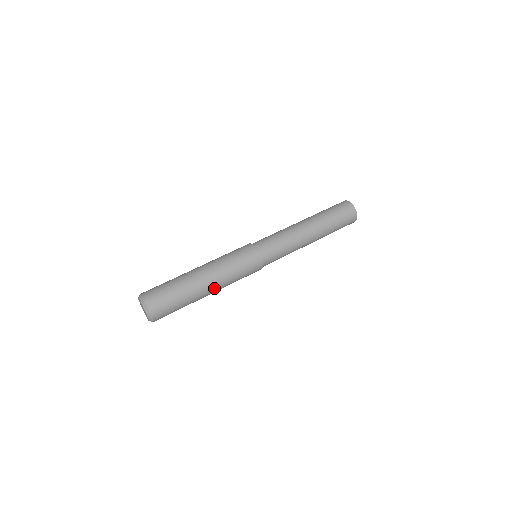
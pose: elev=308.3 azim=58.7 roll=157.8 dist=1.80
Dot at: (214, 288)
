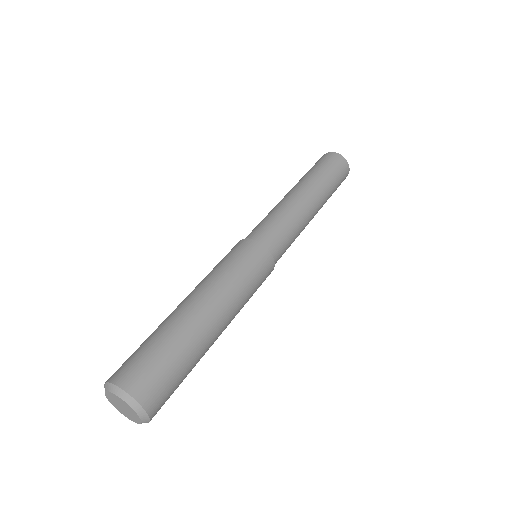
Dot at: (217, 310)
